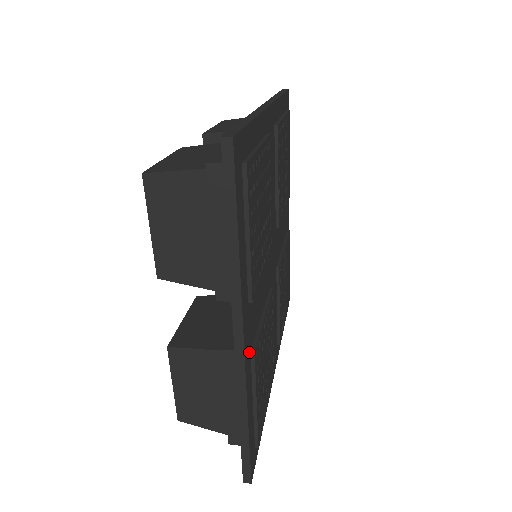
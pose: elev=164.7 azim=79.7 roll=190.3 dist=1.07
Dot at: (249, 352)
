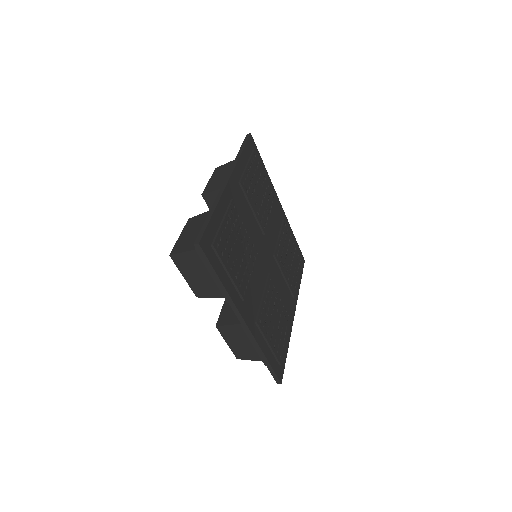
Dot at: (253, 323)
